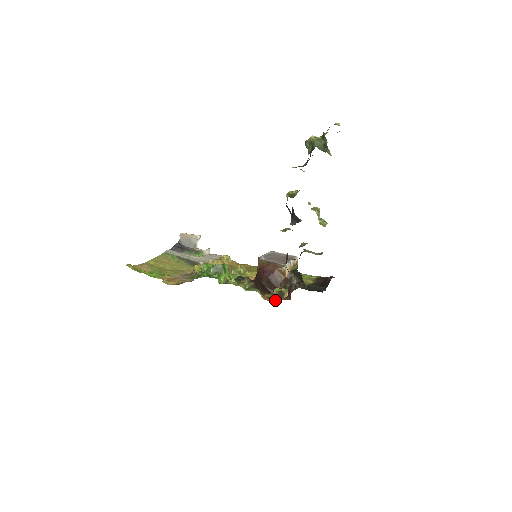
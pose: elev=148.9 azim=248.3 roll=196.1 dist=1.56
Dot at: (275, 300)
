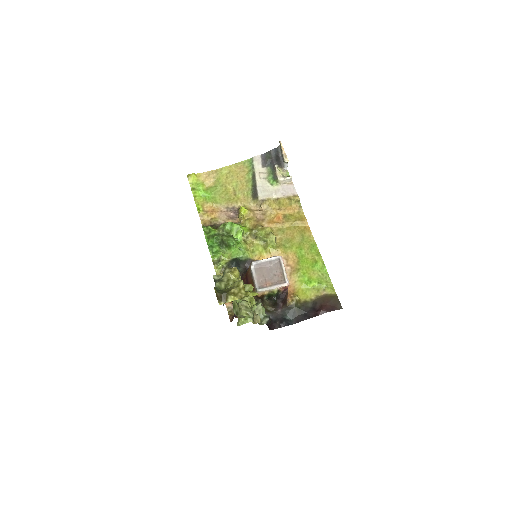
Dot at: (232, 307)
